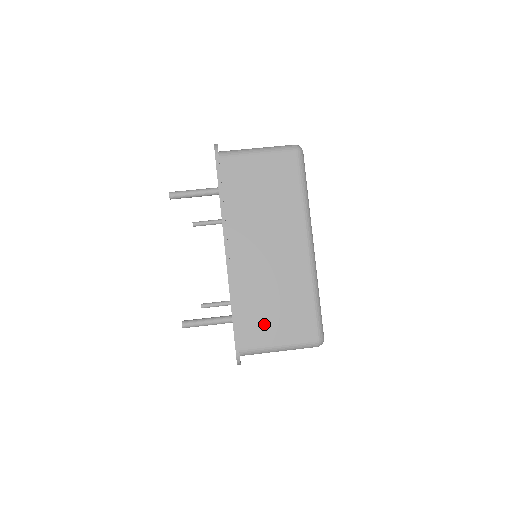
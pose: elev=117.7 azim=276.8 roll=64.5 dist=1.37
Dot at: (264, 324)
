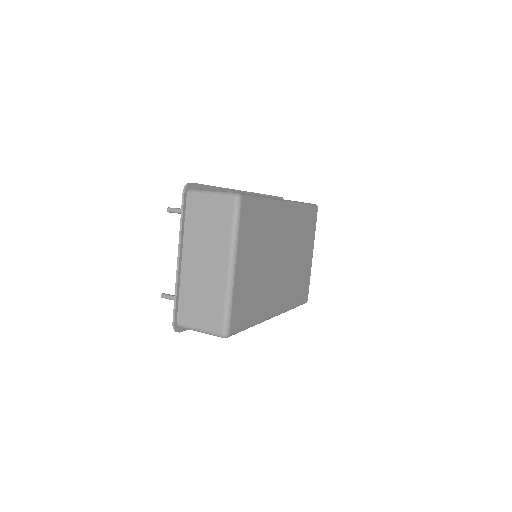
Dot at: (193, 312)
